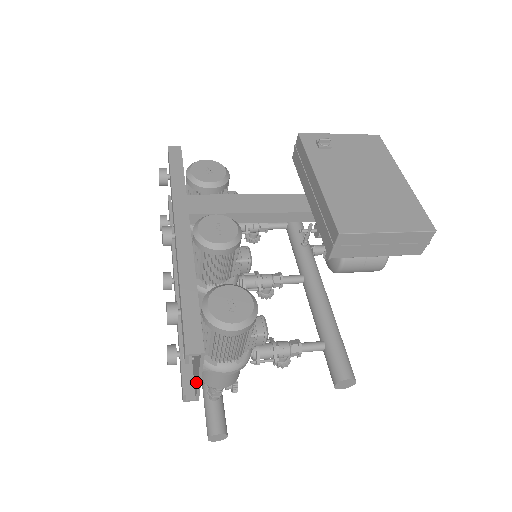
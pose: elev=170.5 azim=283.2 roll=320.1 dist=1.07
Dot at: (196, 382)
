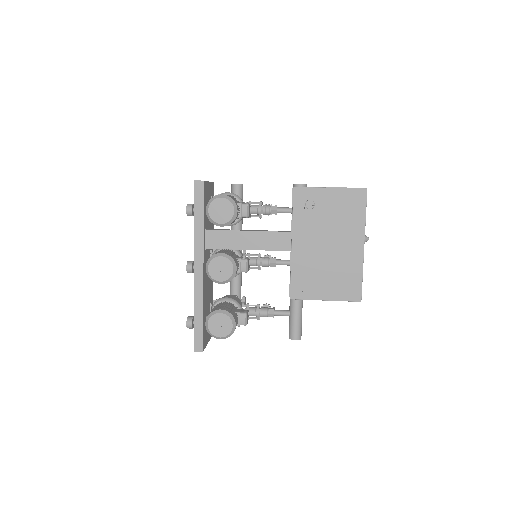
Dot at: occluded
